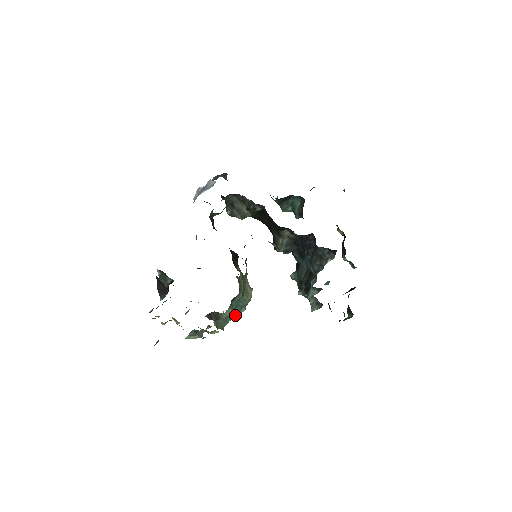
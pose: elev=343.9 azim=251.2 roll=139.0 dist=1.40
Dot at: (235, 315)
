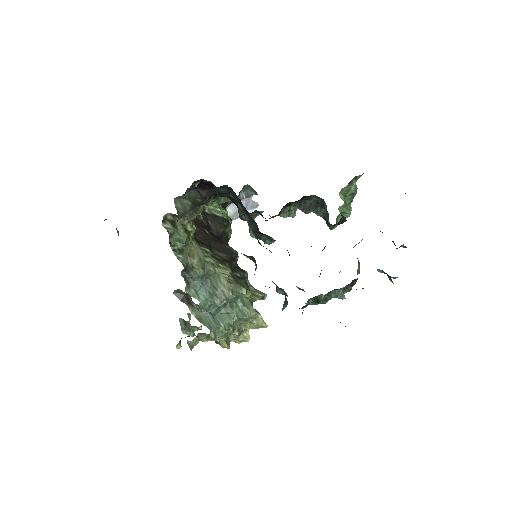
Dot at: (207, 304)
